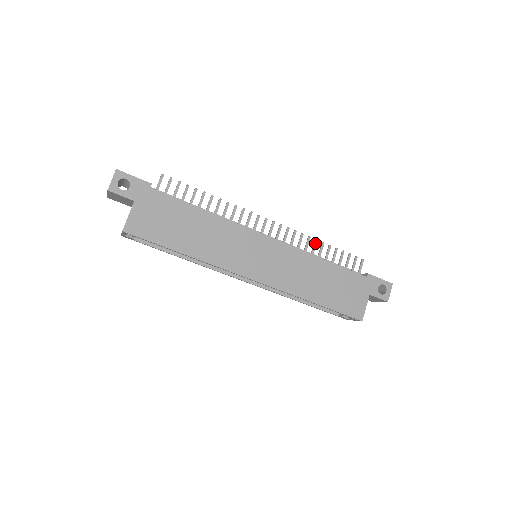
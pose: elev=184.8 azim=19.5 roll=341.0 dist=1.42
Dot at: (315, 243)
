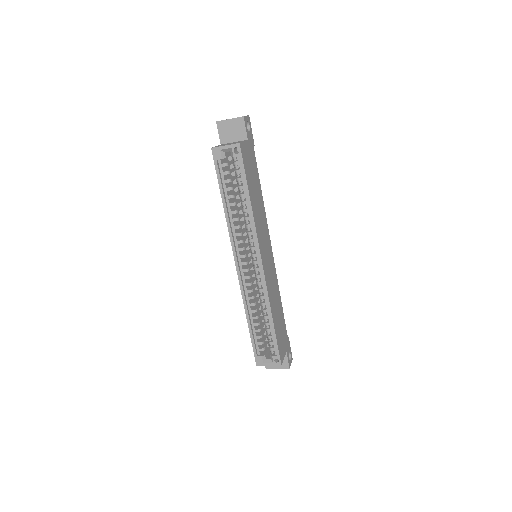
Dot at: occluded
